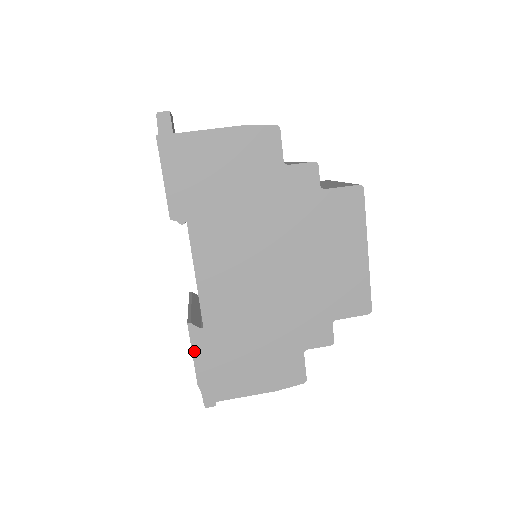
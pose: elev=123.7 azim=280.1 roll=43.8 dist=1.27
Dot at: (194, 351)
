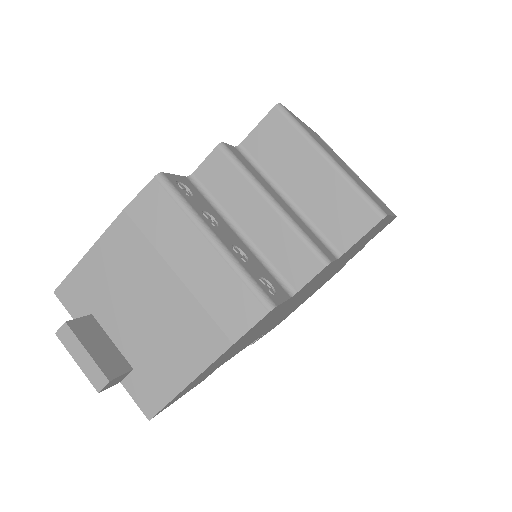
Dot at: occluded
